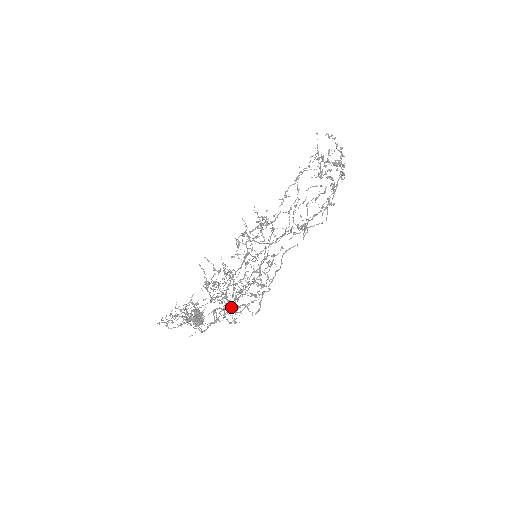
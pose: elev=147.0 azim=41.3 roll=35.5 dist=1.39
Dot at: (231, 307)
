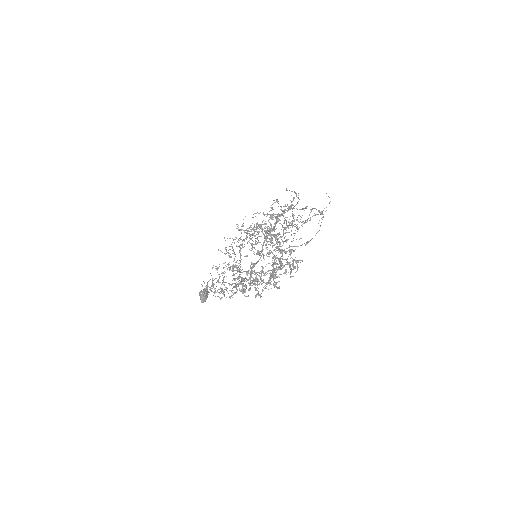
Dot at: occluded
